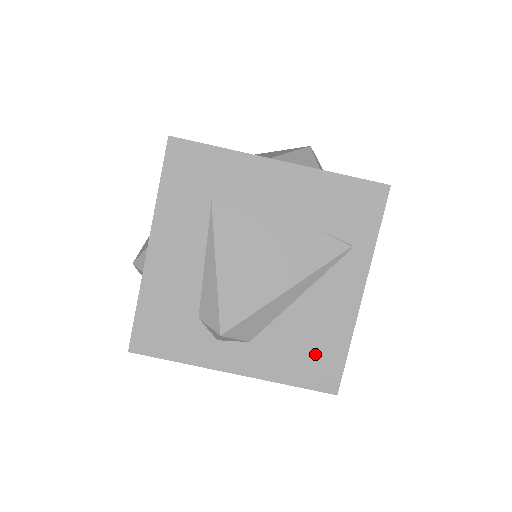
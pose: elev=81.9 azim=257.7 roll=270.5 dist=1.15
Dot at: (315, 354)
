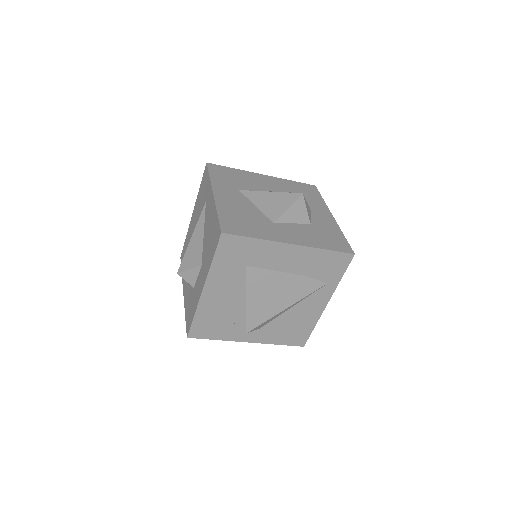
Dot at: (295, 331)
